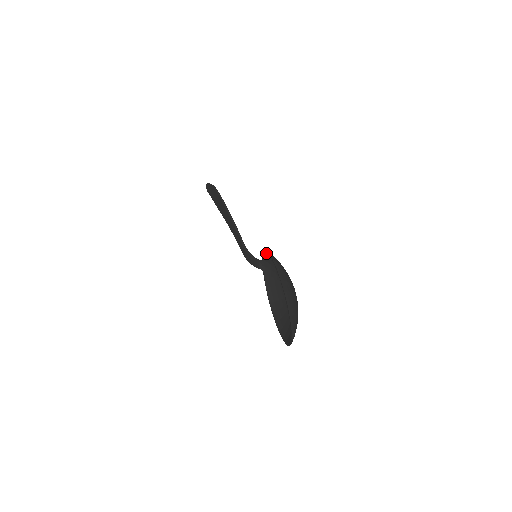
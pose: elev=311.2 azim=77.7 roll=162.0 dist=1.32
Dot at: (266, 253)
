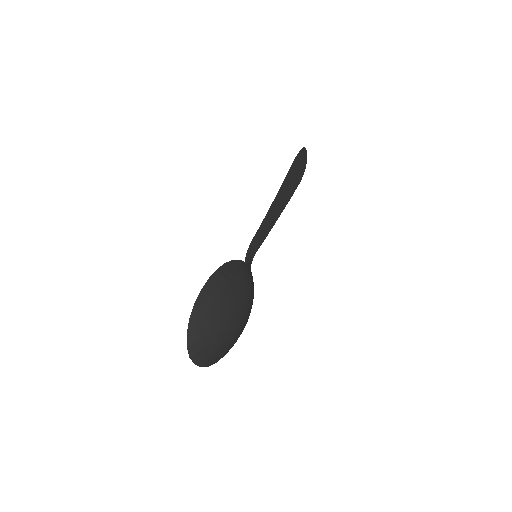
Dot at: (231, 264)
